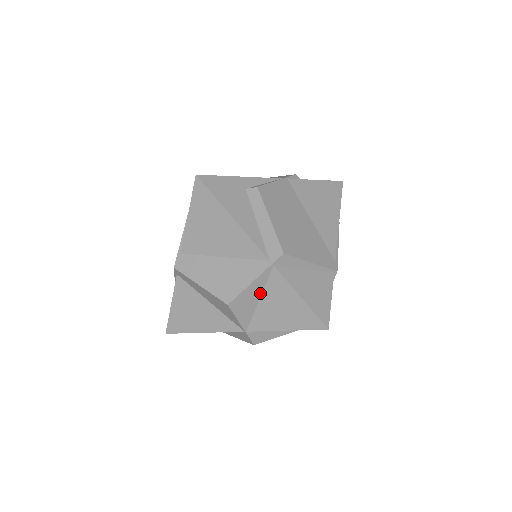
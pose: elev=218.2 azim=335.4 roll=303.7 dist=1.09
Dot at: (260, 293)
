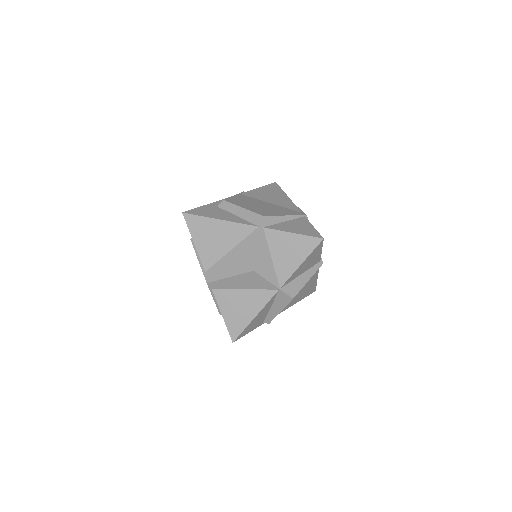
Dot at: (269, 253)
